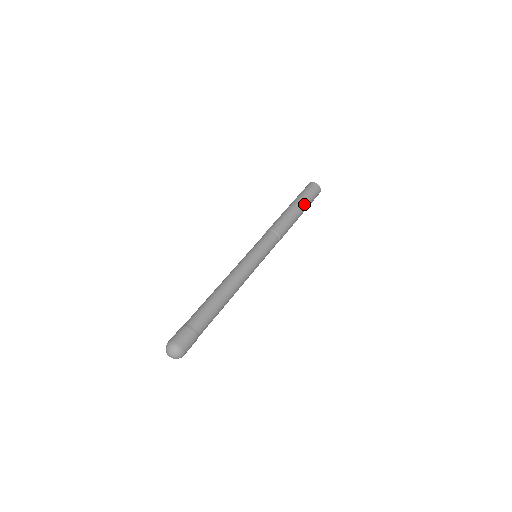
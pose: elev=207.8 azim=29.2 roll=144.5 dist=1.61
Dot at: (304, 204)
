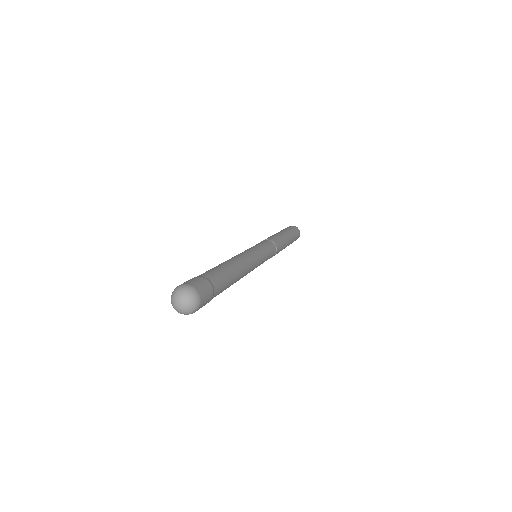
Dot at: (290, 234)
